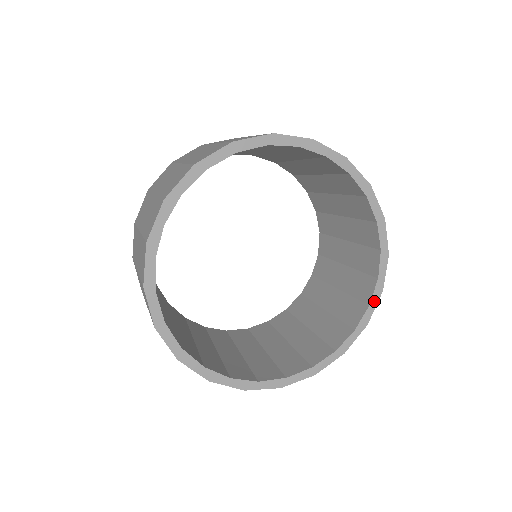
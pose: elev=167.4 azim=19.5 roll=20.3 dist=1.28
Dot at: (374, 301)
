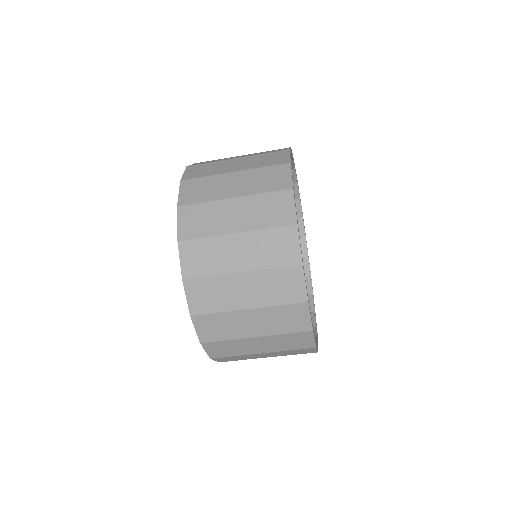
Dot at: occluded
